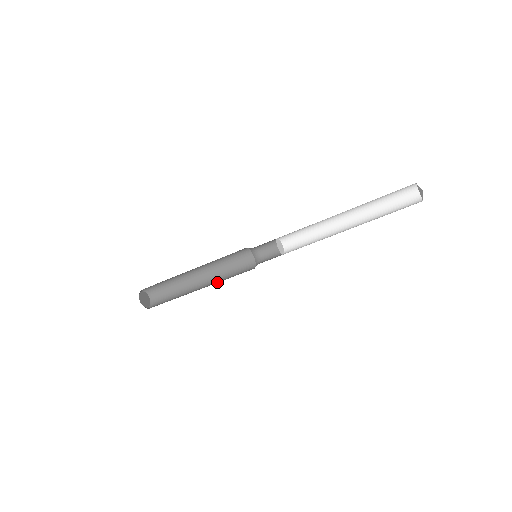
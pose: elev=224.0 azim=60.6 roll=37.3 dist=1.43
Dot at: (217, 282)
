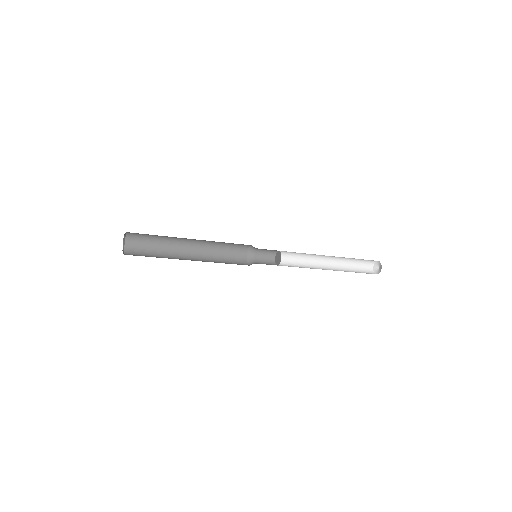
Dot at: (208, 254)
